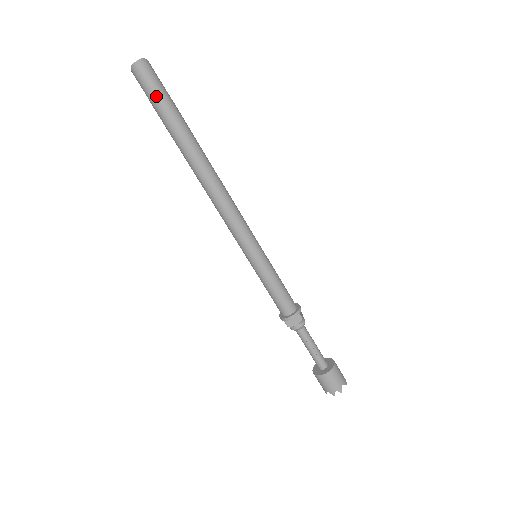
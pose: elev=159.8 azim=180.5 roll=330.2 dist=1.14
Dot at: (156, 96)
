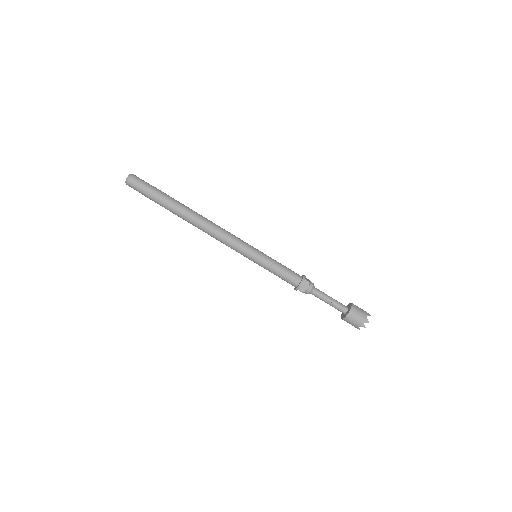
Dot at: (146, 191)
